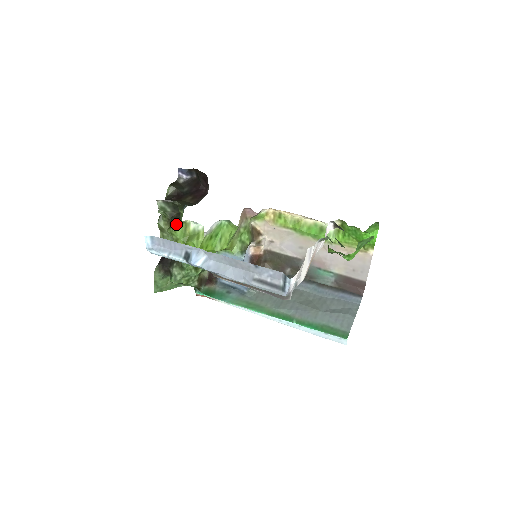
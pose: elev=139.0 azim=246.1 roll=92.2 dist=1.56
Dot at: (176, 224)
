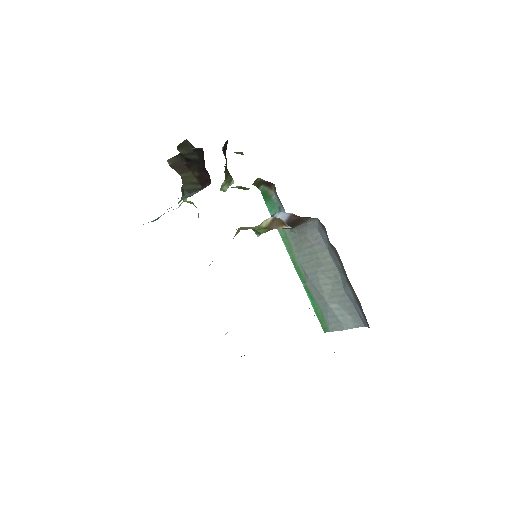
Dot at: occluded
